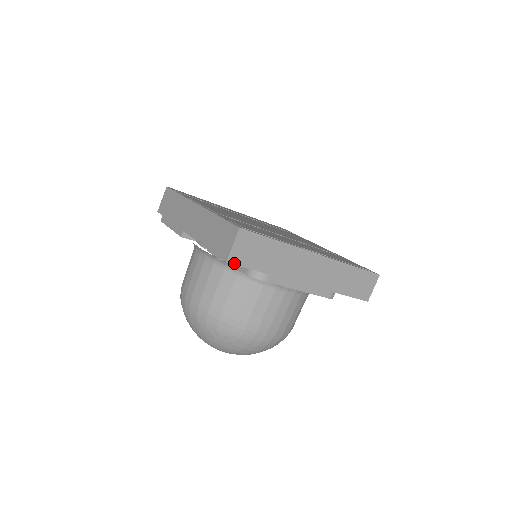
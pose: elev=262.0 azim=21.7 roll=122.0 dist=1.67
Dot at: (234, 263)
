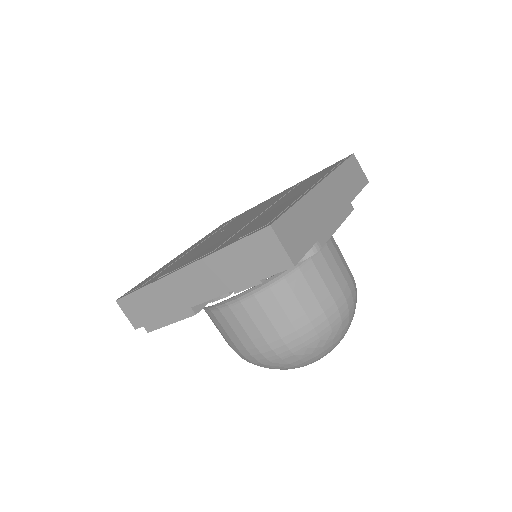
Dot at: (298, 260)
